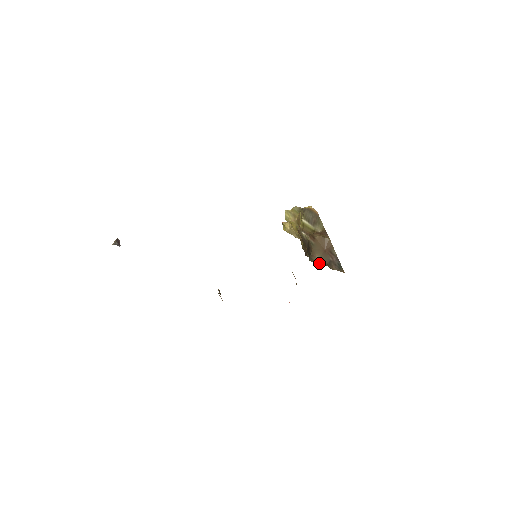
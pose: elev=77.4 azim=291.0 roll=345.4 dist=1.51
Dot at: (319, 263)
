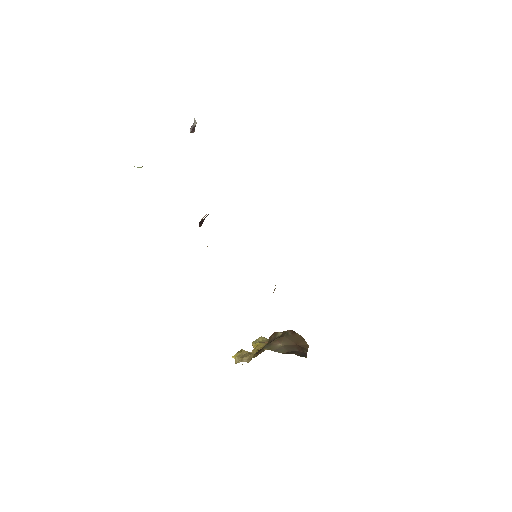
Dot at: (276, 350)
